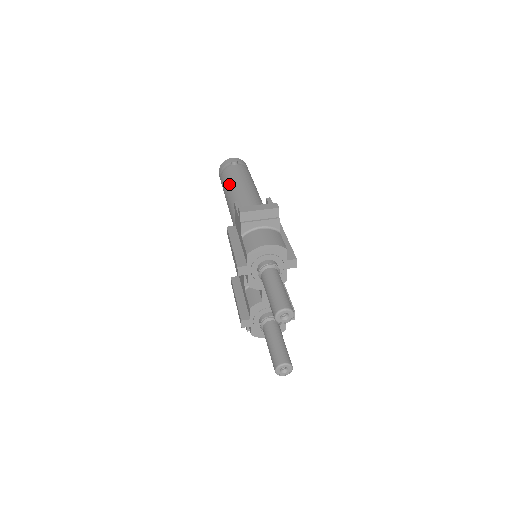
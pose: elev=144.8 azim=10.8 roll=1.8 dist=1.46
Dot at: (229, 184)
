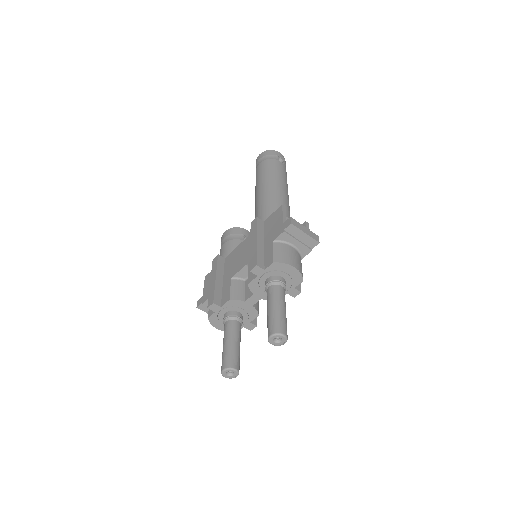
Dot at: (271, 177)
